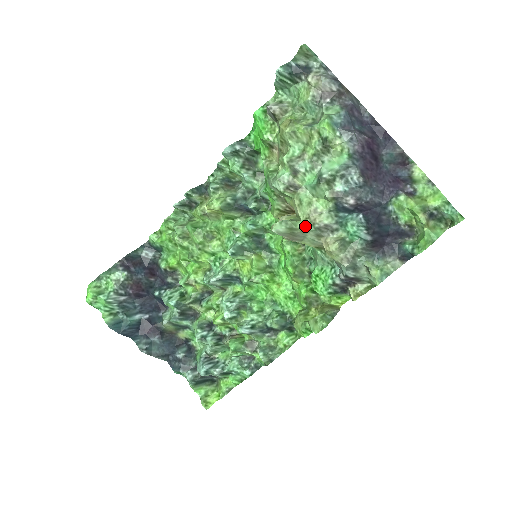
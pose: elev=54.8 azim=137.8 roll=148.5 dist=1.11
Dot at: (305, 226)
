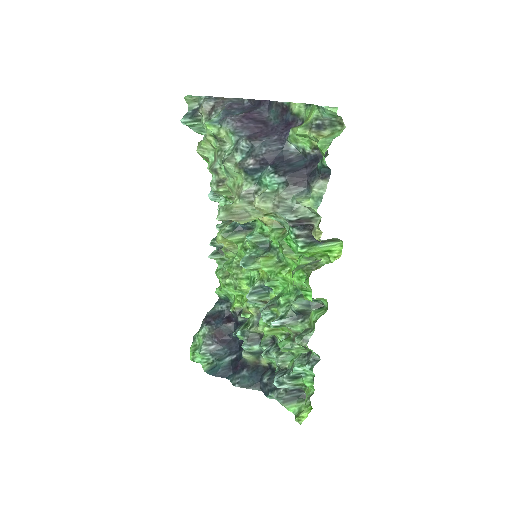
Dot at: (234, 202)
